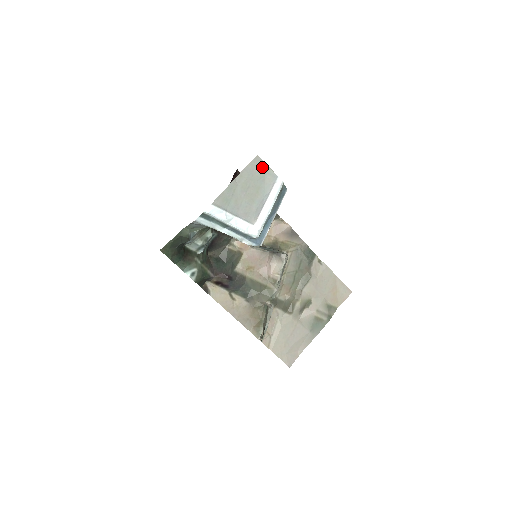
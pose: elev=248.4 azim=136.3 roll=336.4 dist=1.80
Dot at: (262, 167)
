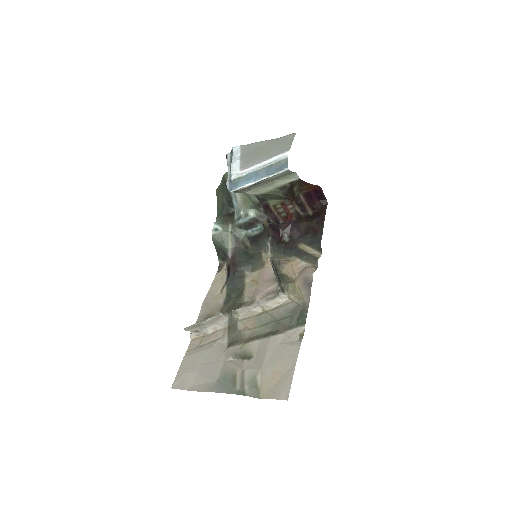
Dot at: (289, 141)
